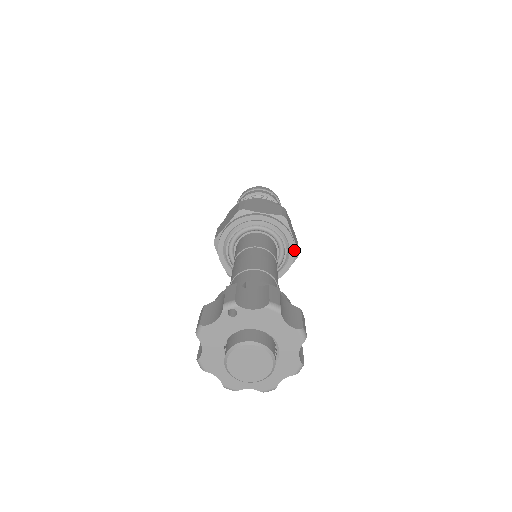
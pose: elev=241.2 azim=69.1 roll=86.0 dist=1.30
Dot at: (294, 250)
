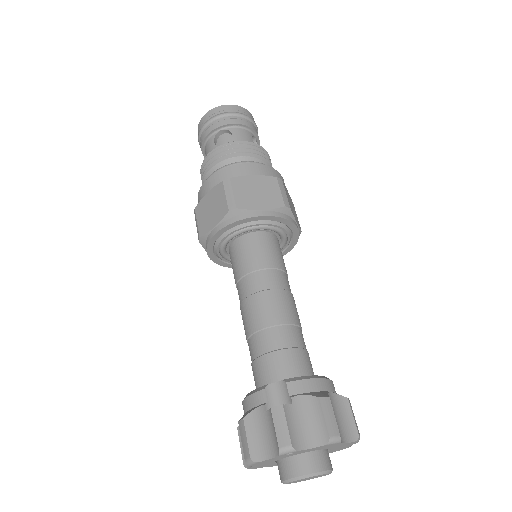
Dot at: (298, 236)
